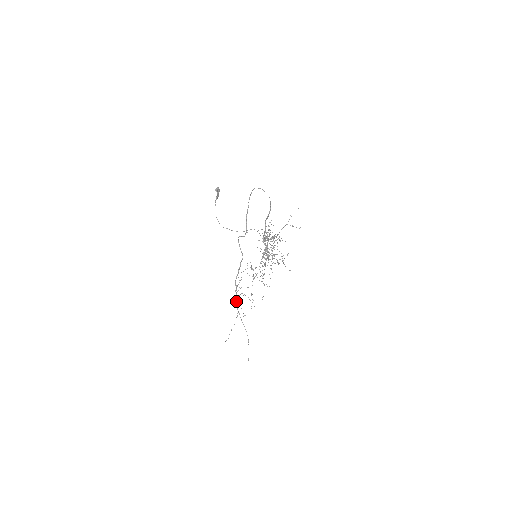
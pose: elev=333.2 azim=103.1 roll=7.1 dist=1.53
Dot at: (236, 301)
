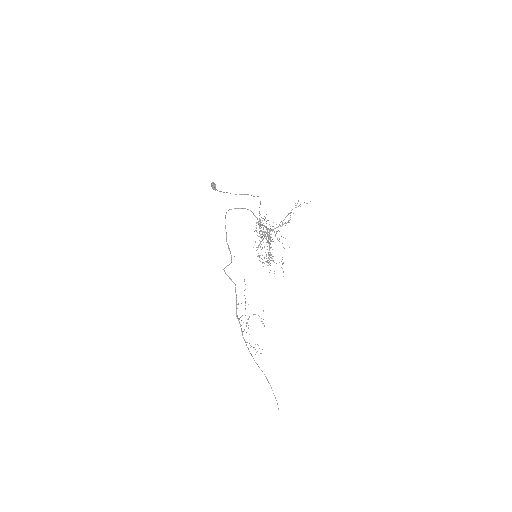
Dot at: (243, 338)
